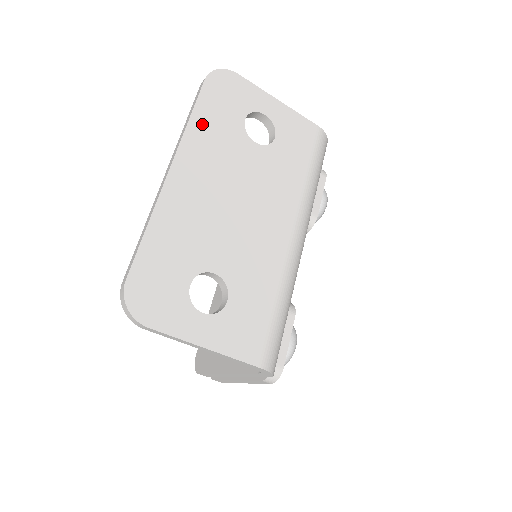
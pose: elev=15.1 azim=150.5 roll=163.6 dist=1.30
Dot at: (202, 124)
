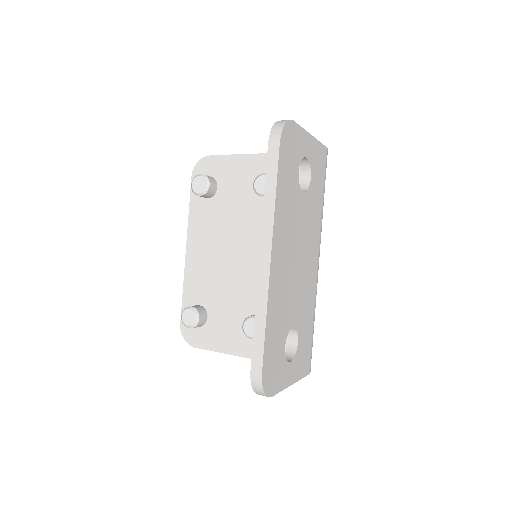
Dot at: (281, 196)
